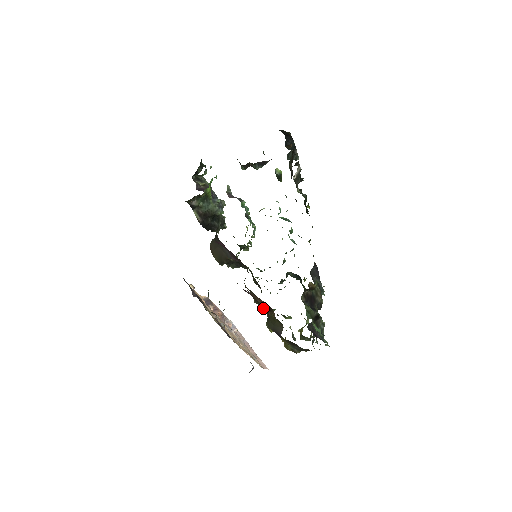
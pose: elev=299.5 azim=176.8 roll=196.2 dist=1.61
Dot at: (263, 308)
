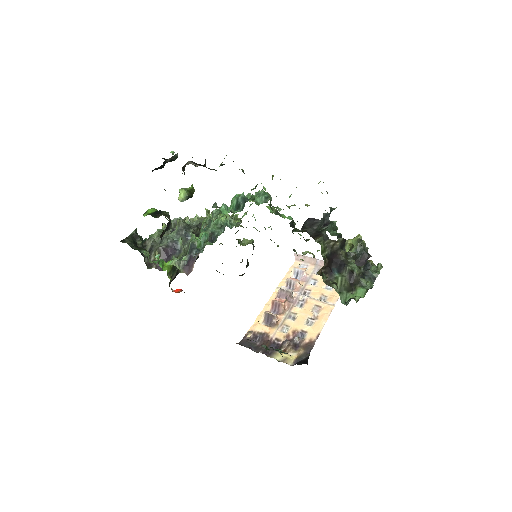
Dot at: occluded
